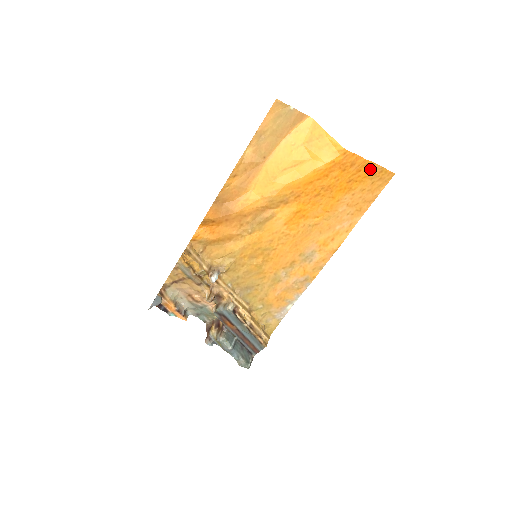
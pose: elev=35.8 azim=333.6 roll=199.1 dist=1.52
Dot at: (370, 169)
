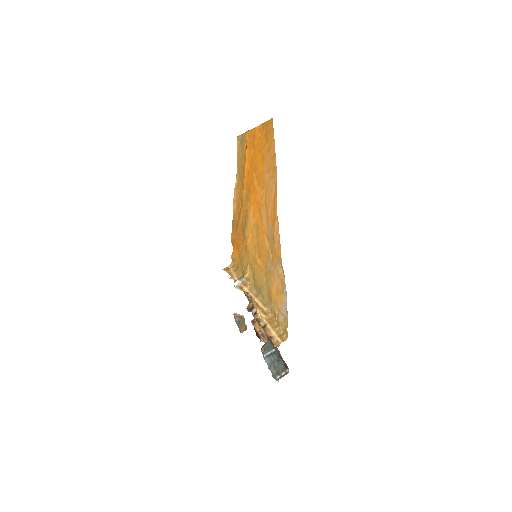
Dot at: (263, 131)
